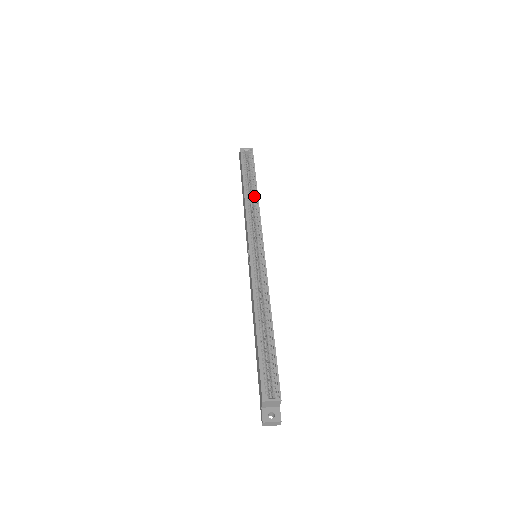
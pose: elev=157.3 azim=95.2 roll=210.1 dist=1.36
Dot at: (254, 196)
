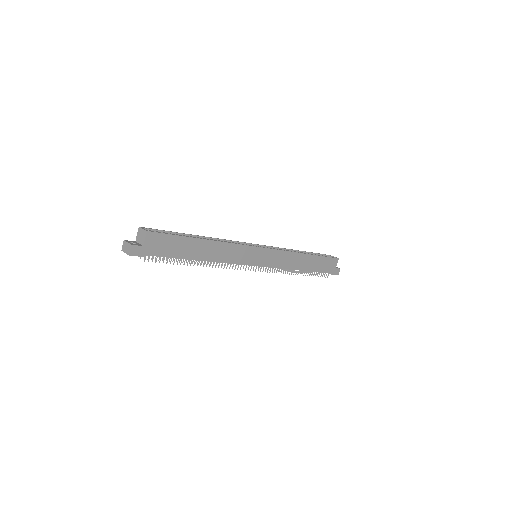
Dot at: (301, 253)
